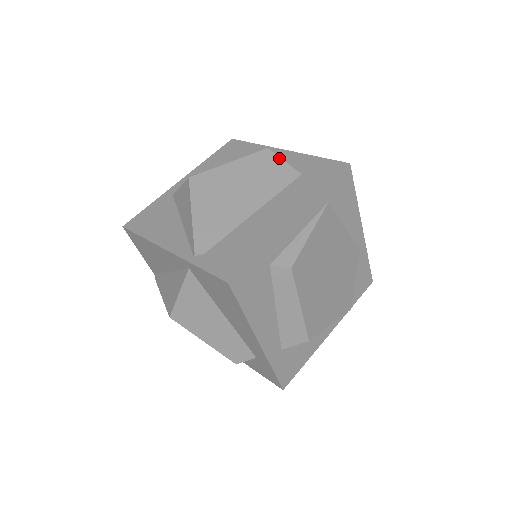
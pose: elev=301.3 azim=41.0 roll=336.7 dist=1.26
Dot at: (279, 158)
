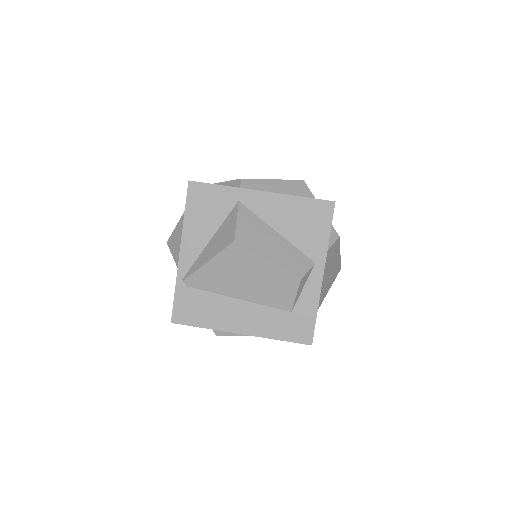
Dot at: (296, 292)
